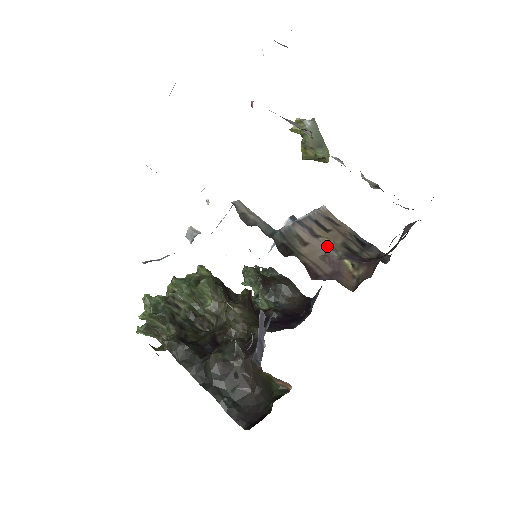
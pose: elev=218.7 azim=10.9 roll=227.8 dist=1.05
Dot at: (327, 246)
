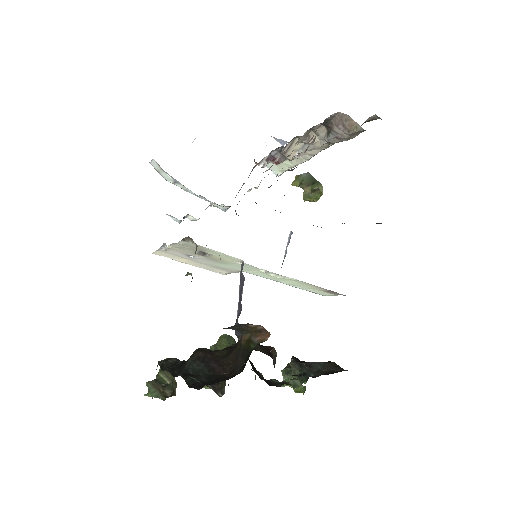
Dot at: occluded
